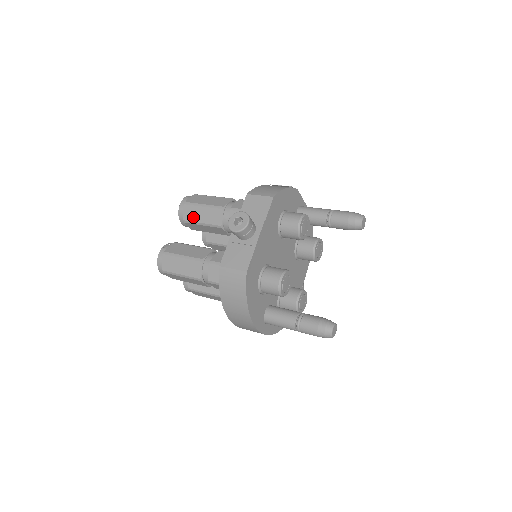
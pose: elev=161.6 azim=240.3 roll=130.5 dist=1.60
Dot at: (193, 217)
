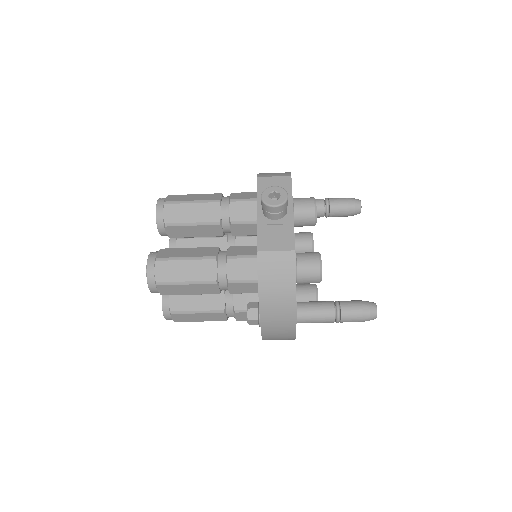
Dot at: (179, 217)
